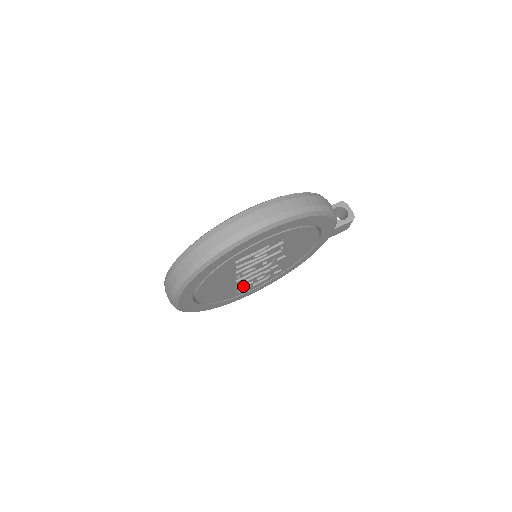
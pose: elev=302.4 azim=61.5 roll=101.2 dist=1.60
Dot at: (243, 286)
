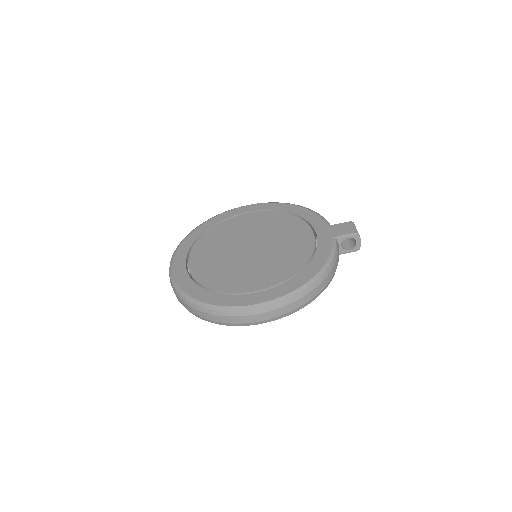
Dot at: occluded
